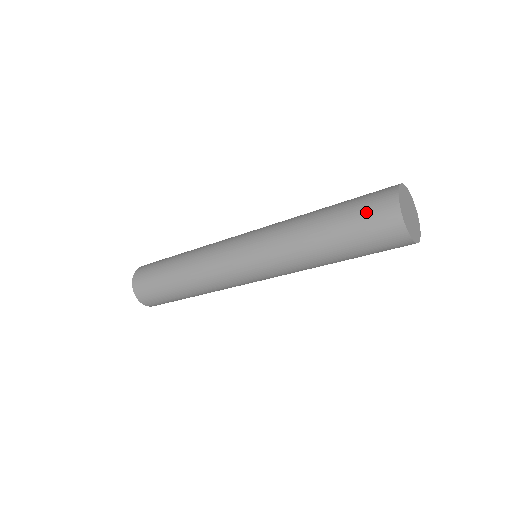
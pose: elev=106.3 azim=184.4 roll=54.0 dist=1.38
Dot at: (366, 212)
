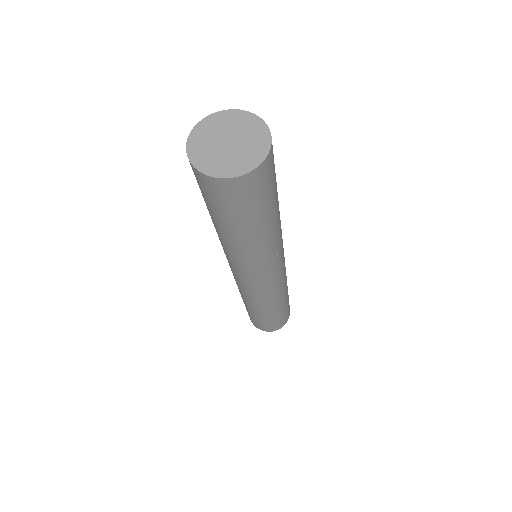
Dot at: occluded
